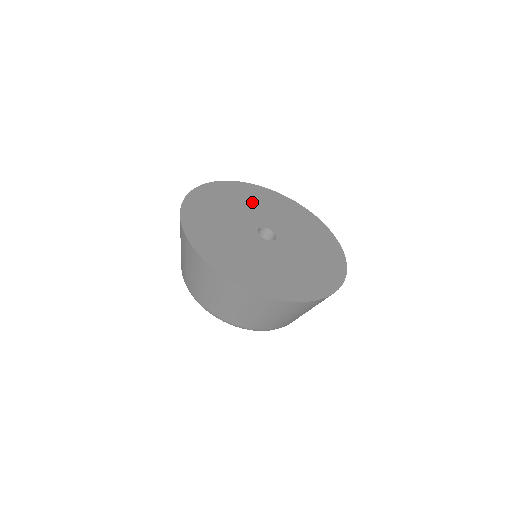
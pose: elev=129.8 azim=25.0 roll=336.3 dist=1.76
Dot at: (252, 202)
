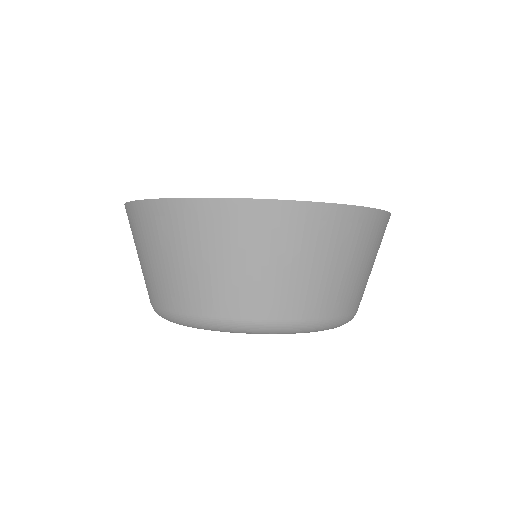
Dot at: occluded
